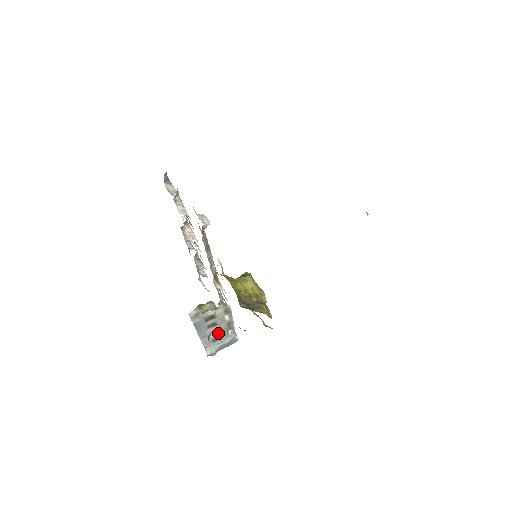
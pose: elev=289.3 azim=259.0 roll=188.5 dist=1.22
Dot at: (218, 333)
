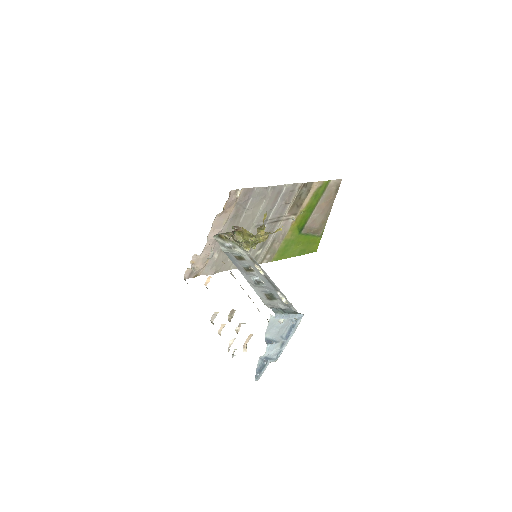
Dot at: (264, 287)
